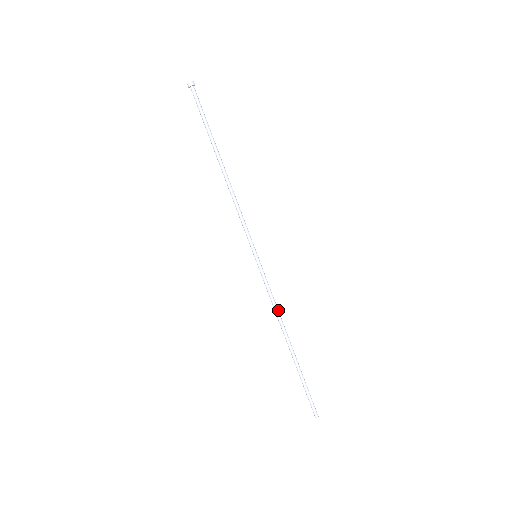
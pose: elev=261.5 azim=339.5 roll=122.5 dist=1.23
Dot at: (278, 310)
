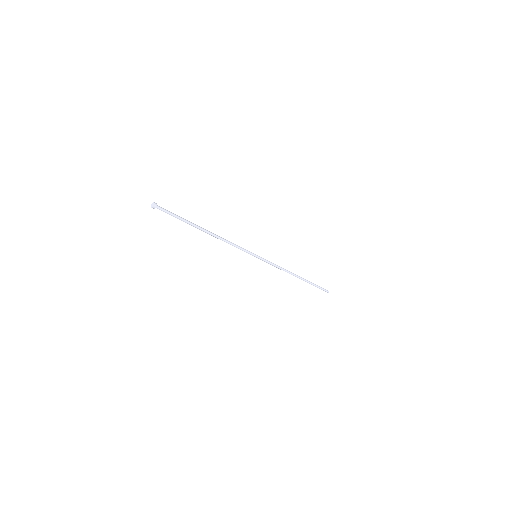
Dot at: (283, 270)
